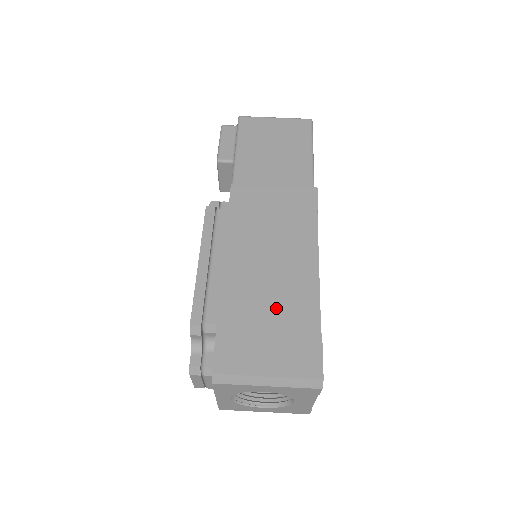
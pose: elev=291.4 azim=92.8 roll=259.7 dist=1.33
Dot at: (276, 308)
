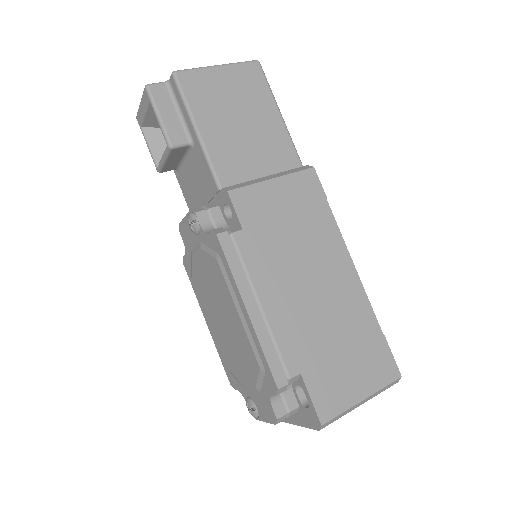
Dot at: (341, 329)
